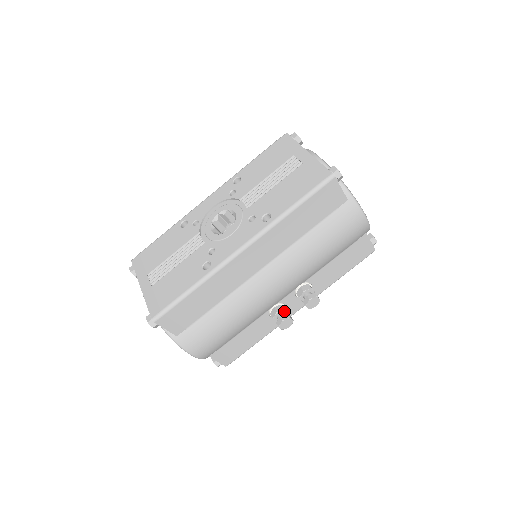
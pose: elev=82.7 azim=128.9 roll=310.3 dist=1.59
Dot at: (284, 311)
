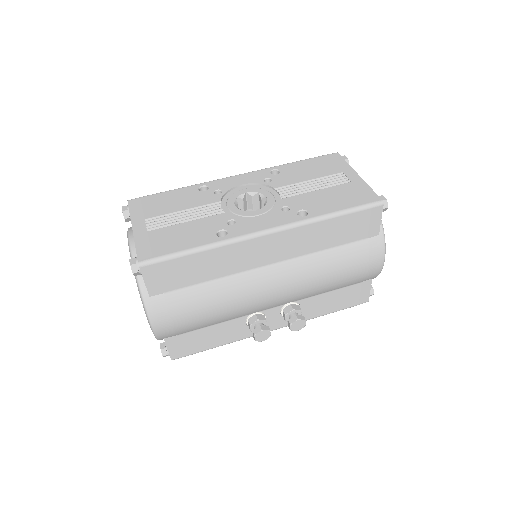
Dot at: (264, 322)
